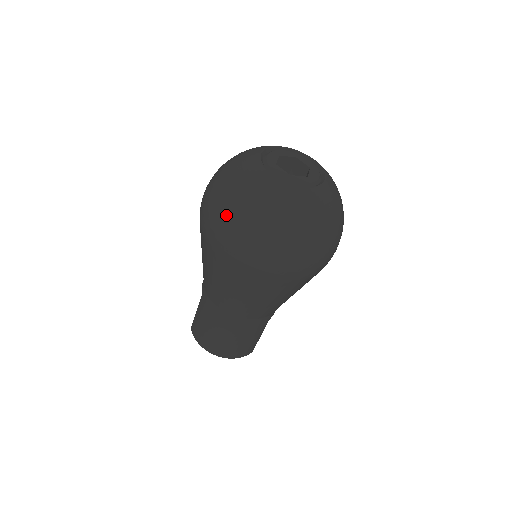
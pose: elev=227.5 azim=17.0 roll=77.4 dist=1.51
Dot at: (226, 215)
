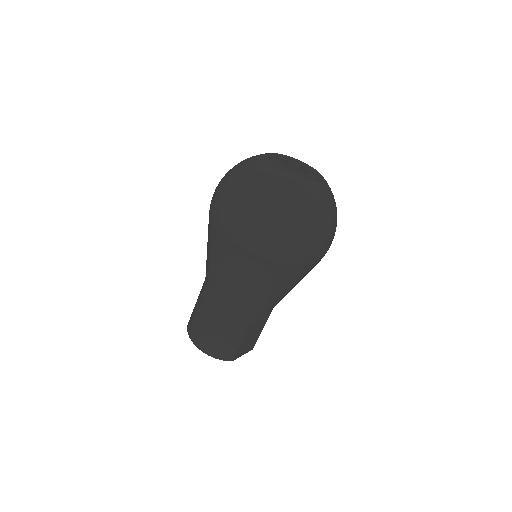
Dot at: (224, 184)
